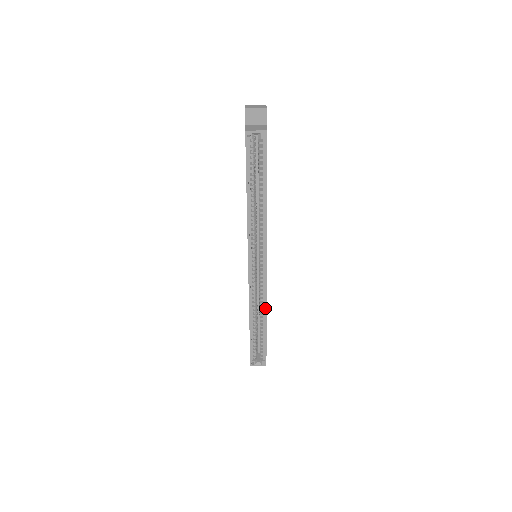
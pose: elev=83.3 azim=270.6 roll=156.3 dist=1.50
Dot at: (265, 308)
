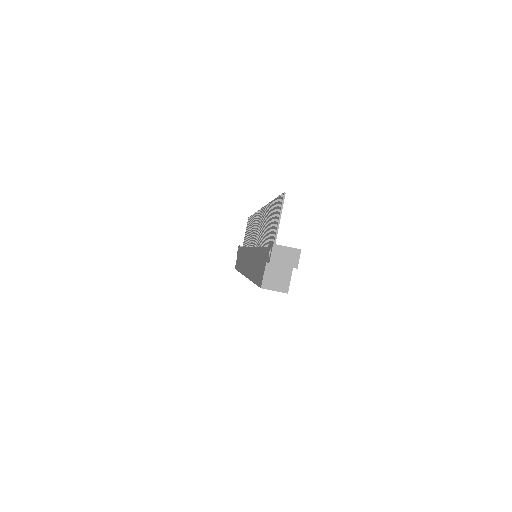
Dot at: occluded
